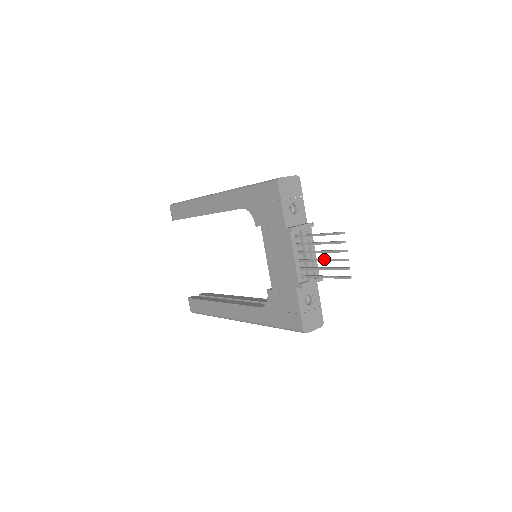
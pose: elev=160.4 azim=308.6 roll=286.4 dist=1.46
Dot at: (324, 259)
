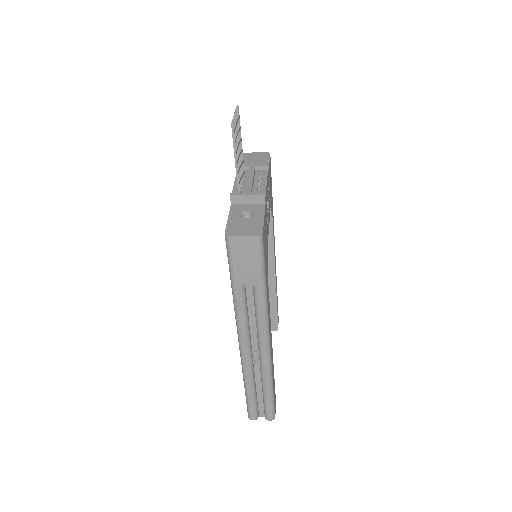
Dot at: occluded
